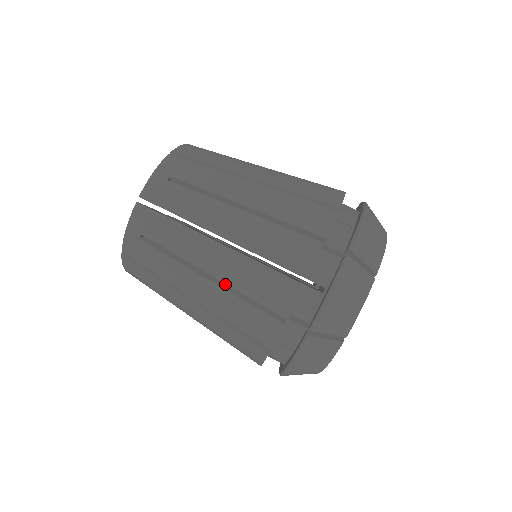
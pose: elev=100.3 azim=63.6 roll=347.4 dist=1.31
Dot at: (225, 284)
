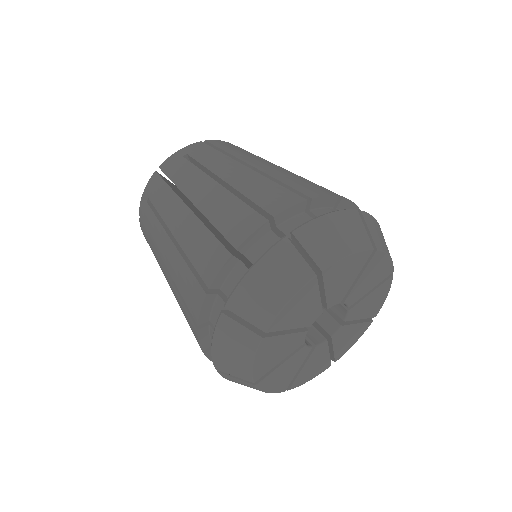
Dot at: occluded
